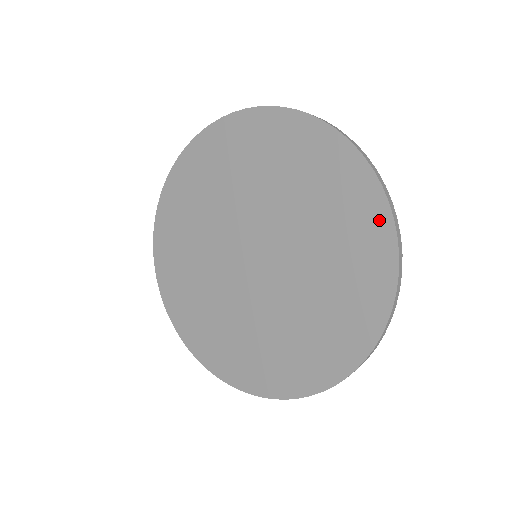
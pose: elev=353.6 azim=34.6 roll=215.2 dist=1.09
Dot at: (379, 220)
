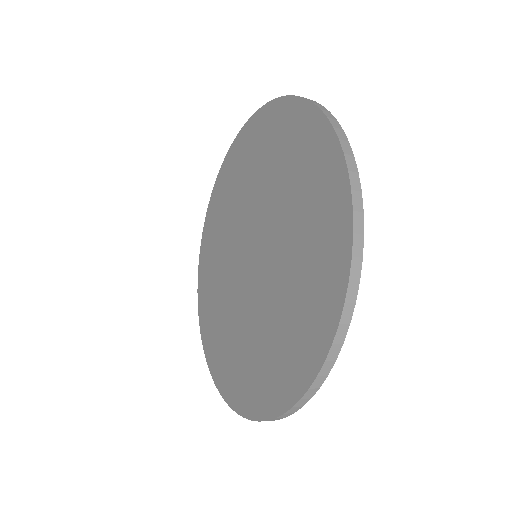
Dot at: (341, 232)
